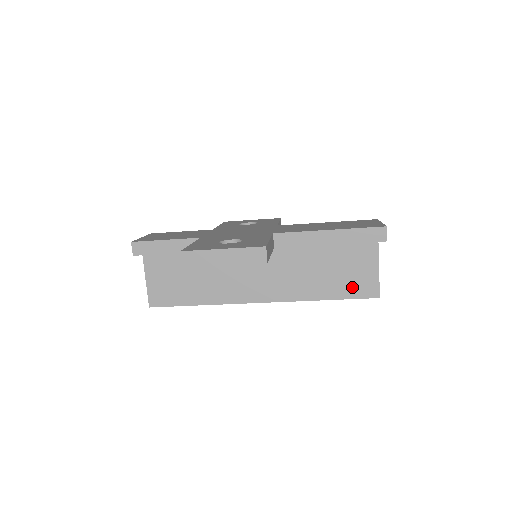
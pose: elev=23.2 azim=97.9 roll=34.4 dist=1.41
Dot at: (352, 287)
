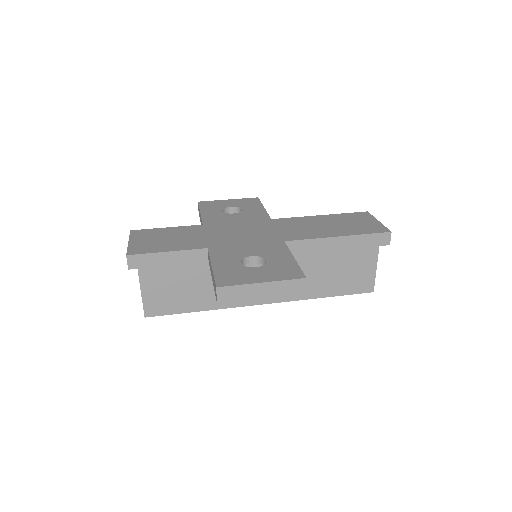
Dot at: (351, 284)
